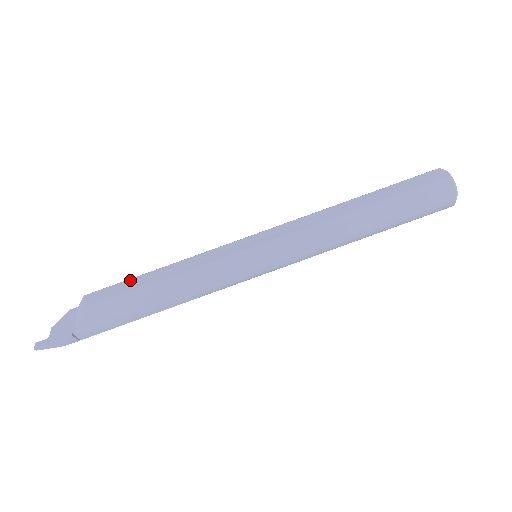
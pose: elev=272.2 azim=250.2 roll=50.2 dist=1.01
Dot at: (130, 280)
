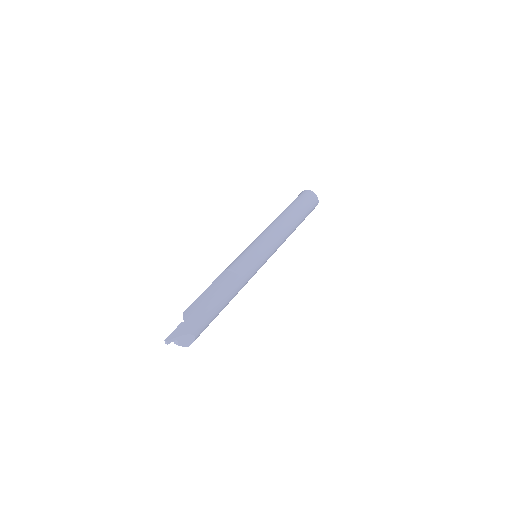
Dot at: occluded
